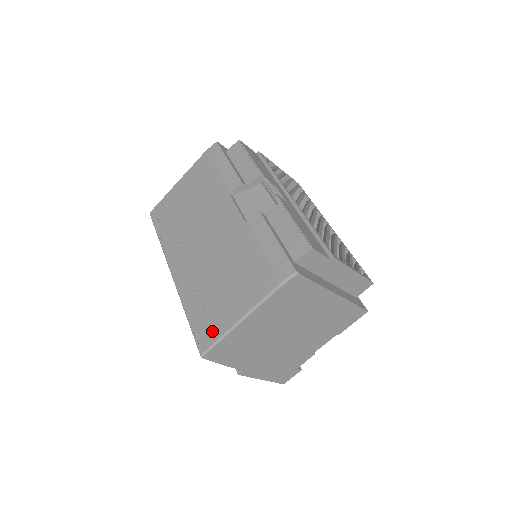
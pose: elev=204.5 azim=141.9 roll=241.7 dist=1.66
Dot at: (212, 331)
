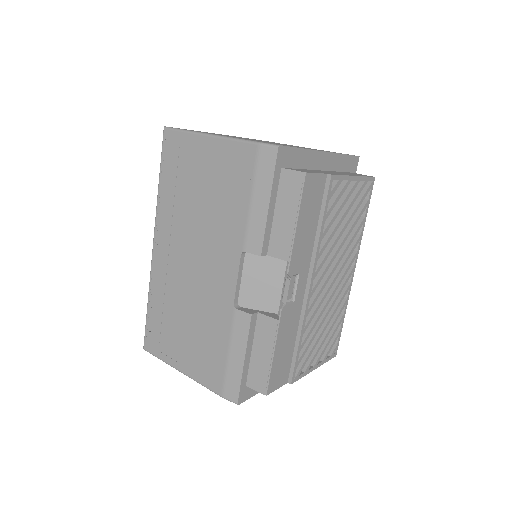
Dot at: (158, 347)
